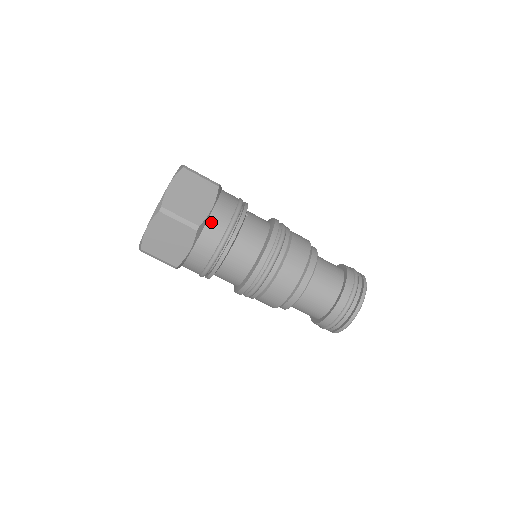
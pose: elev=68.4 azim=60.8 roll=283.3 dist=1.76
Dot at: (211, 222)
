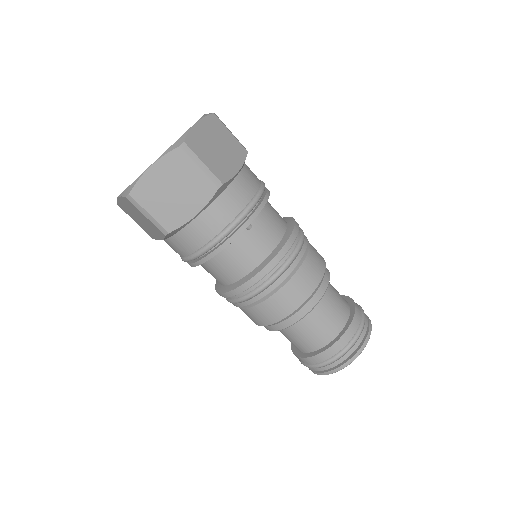
Dot at: (189, 229)
